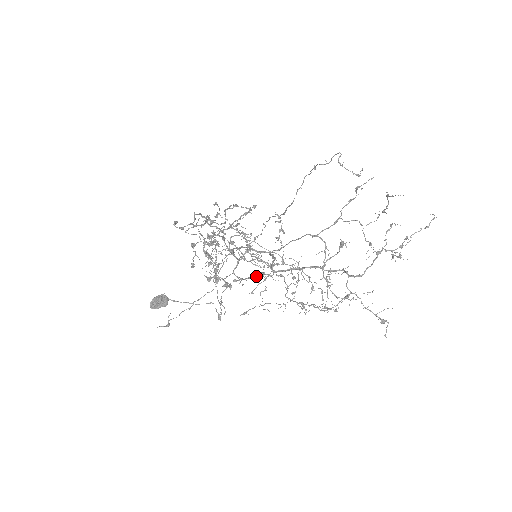
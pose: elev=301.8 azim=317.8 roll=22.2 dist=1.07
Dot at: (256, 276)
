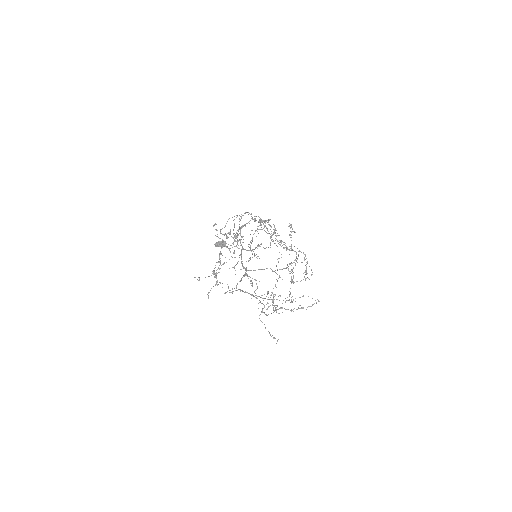
Dot at: occluded
